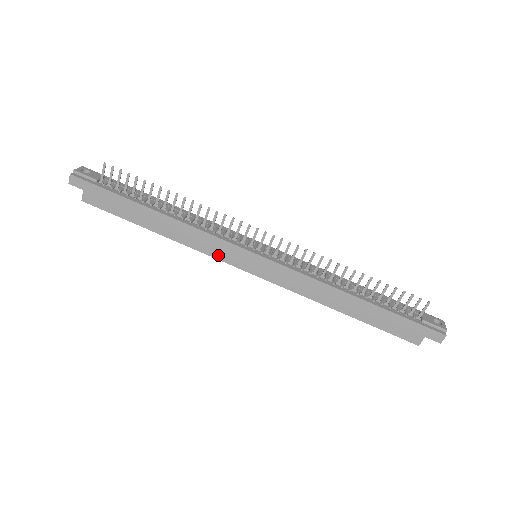
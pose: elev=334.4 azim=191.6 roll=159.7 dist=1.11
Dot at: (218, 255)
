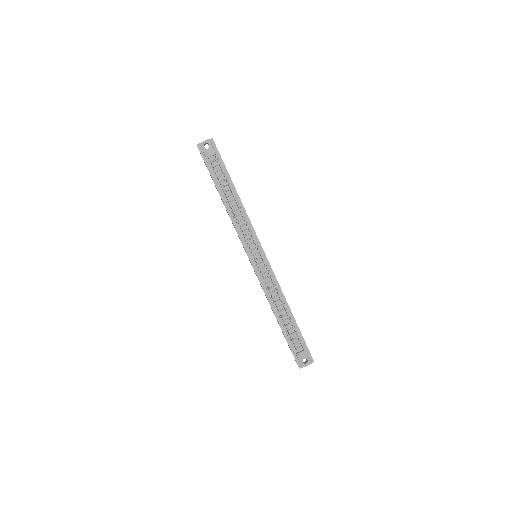
Dot at: occluded
